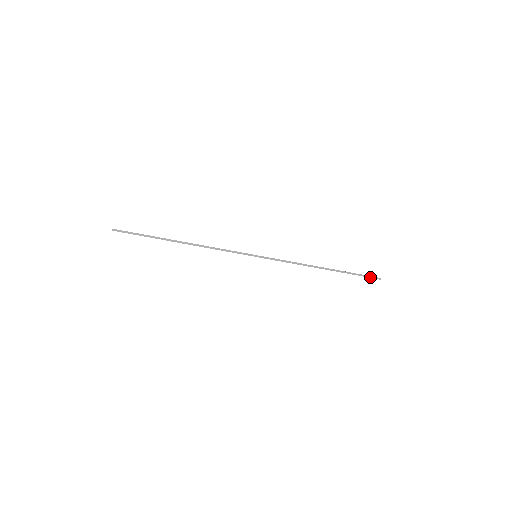
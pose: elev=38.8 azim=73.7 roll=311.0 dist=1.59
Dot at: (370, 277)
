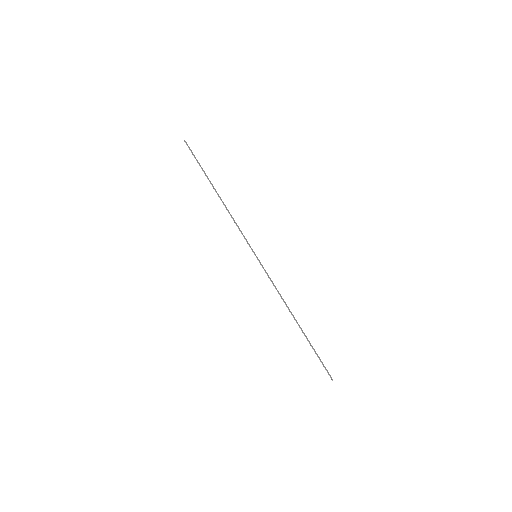
Dot at: (325, 368)
